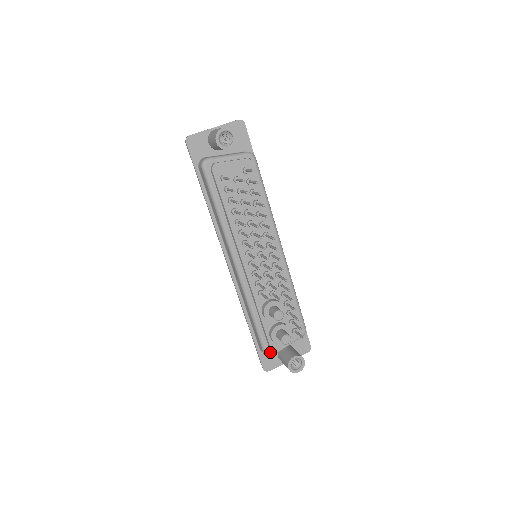
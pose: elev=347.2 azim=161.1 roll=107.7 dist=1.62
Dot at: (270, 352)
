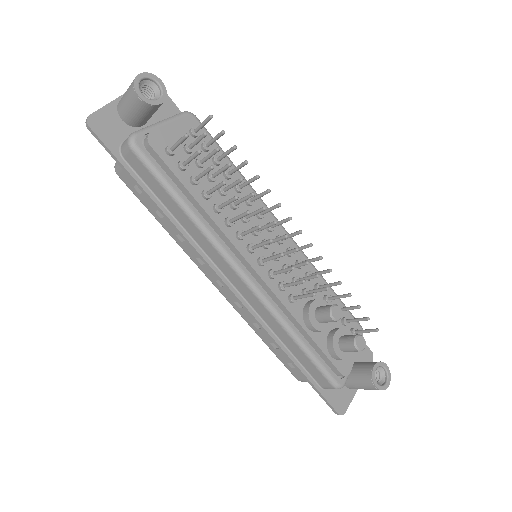
Dot at: (340, 380)
